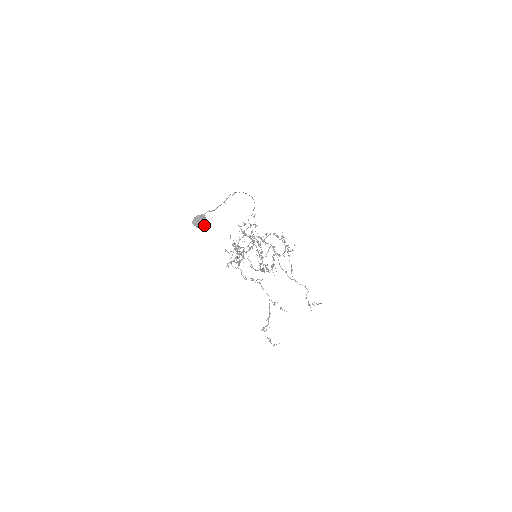
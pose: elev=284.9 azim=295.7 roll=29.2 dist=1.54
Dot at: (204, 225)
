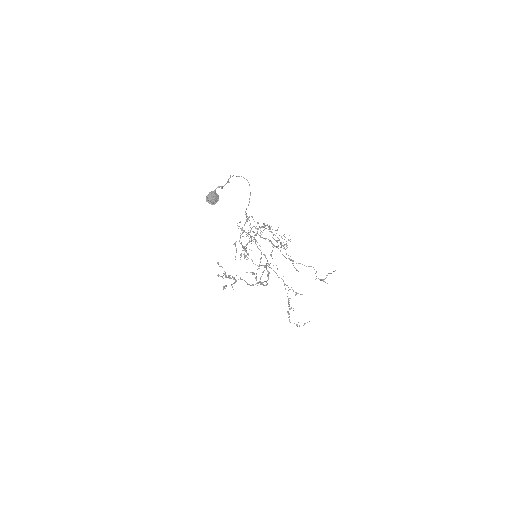
Dot at: (217, 201)
